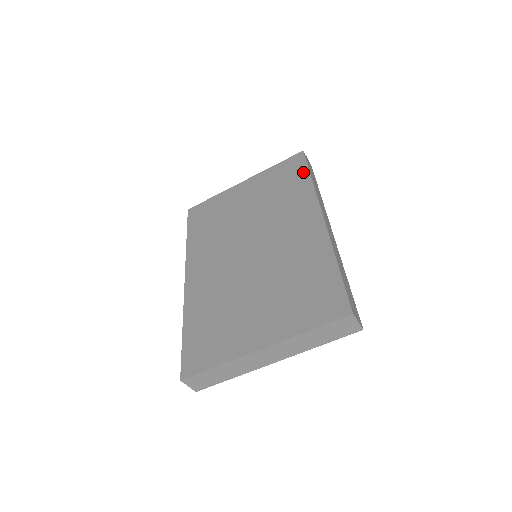
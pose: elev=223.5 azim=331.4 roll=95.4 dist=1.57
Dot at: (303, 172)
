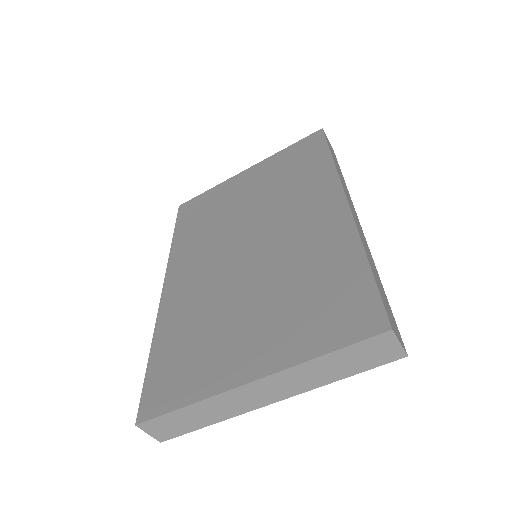
Dot at: (321, 151)
